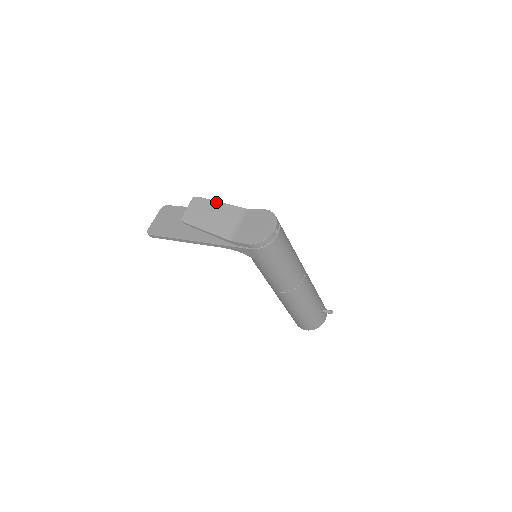
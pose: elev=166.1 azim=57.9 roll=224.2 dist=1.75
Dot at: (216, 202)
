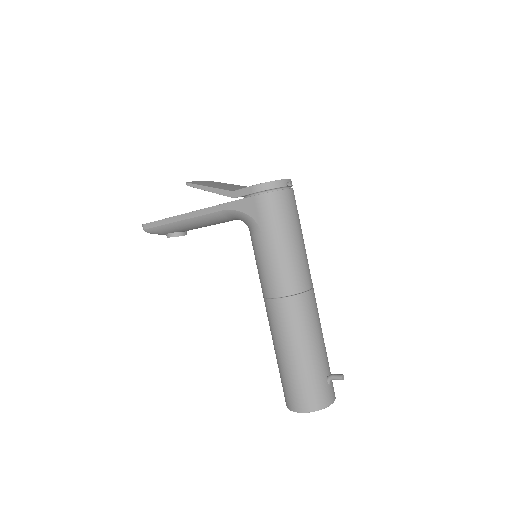
Dot at: (229, 184)
